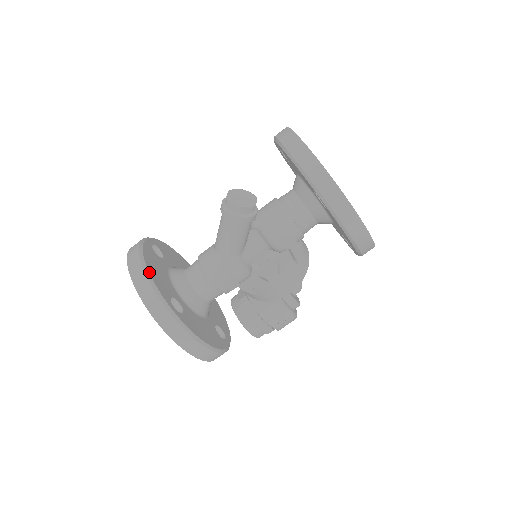
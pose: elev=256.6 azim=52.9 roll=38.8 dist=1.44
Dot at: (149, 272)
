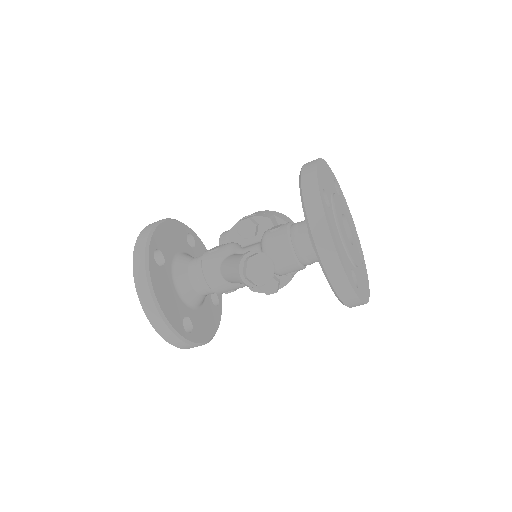
Dot at: (164, 314)
